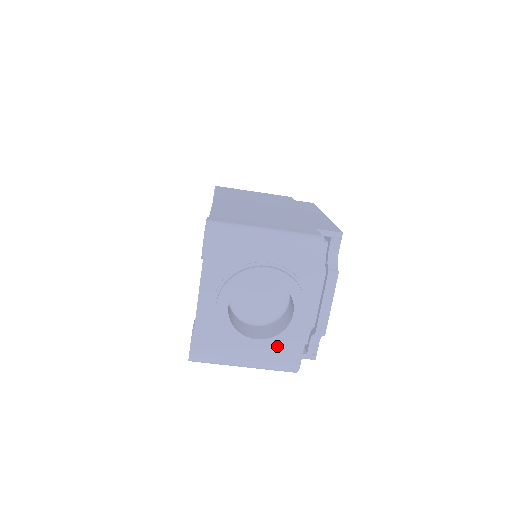
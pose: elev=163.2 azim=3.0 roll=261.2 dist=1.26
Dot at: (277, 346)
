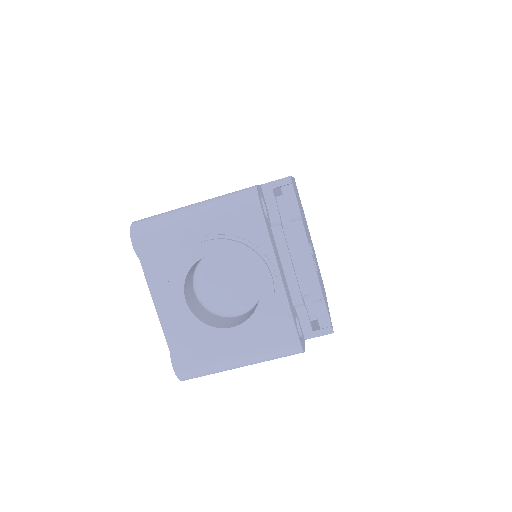
Dot at: (259, 326)
